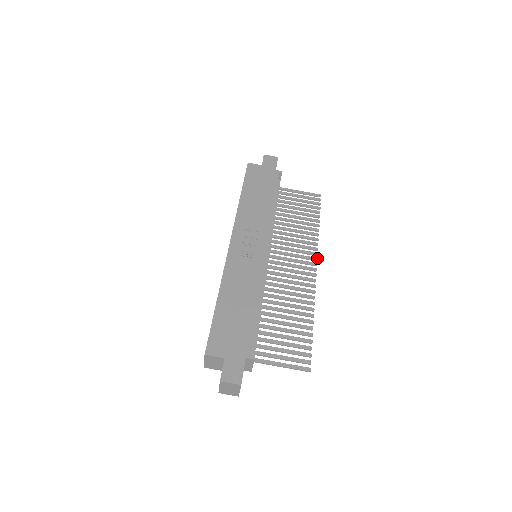
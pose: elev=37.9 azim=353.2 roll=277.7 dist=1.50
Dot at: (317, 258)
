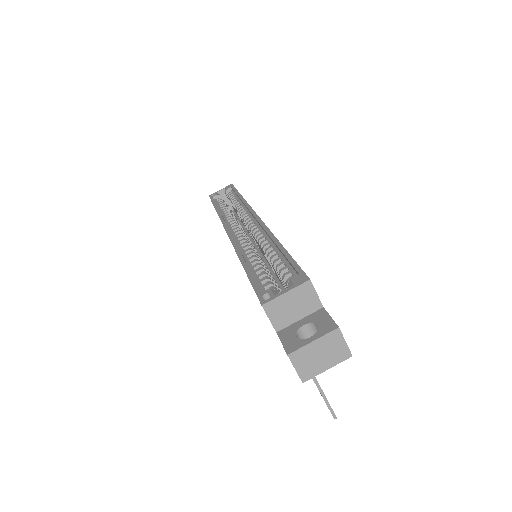
Dot at: occluded
